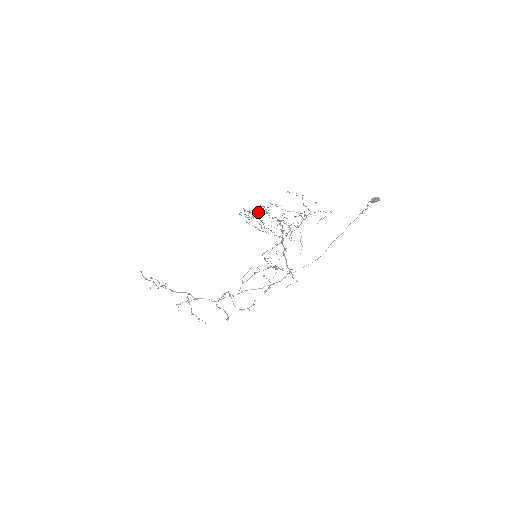
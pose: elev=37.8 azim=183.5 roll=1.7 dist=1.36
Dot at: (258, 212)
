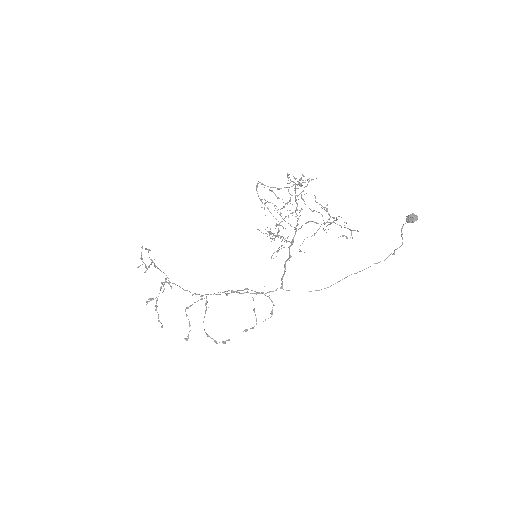
Dot at: occluded
